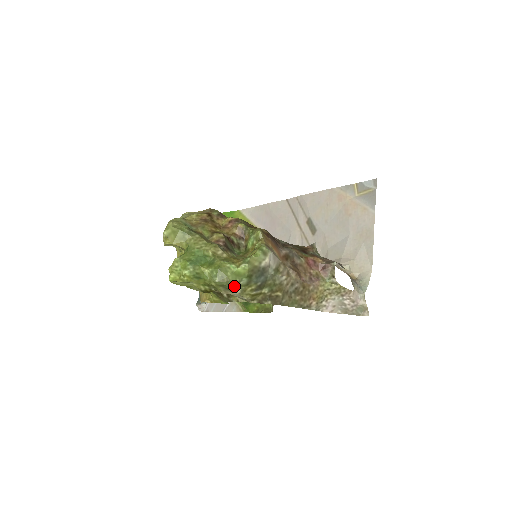
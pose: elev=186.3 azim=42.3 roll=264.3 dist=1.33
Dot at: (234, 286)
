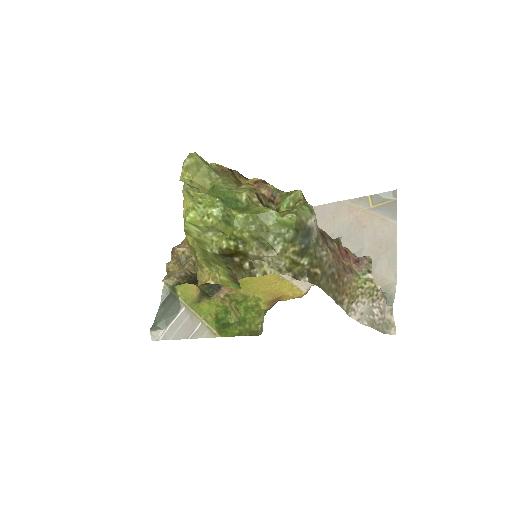
Dot at: (275, 240)
